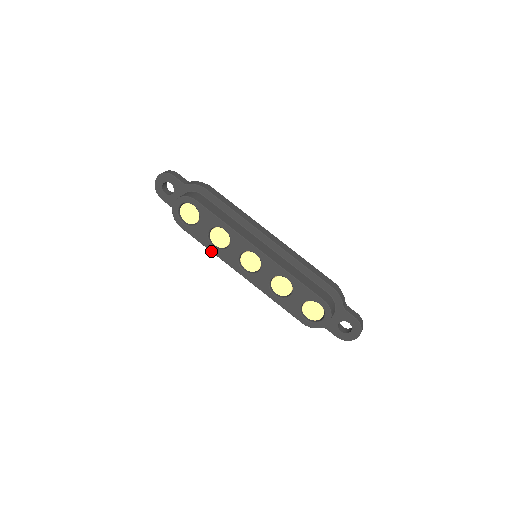
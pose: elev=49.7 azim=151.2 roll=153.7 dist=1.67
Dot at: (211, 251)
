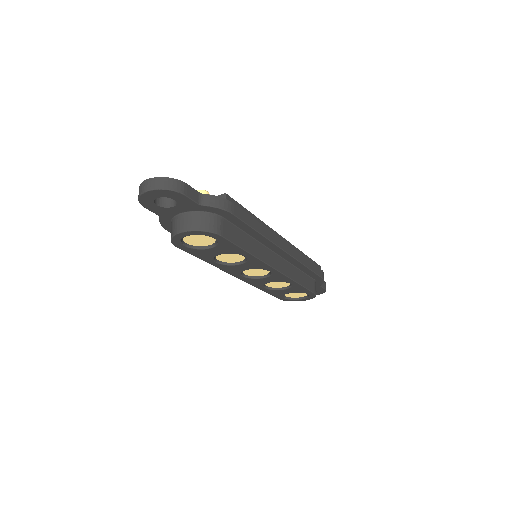
Dot at: occluded
